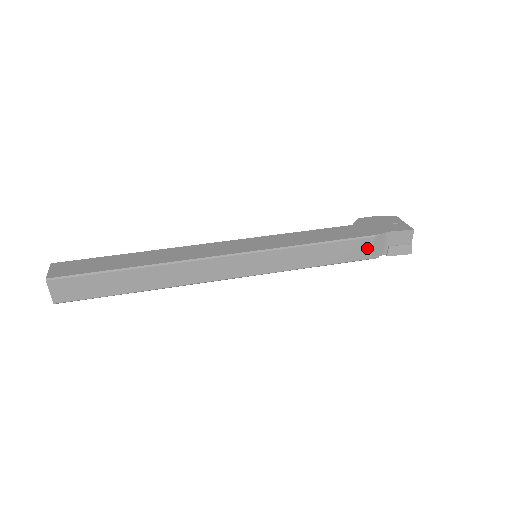
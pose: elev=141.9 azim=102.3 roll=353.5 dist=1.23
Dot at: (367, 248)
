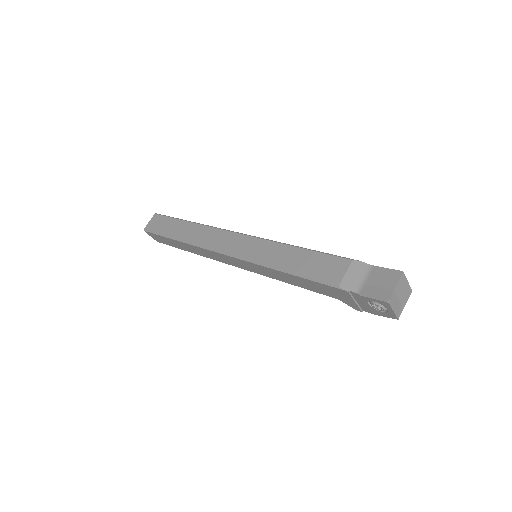
Dot at: (340, 271)
